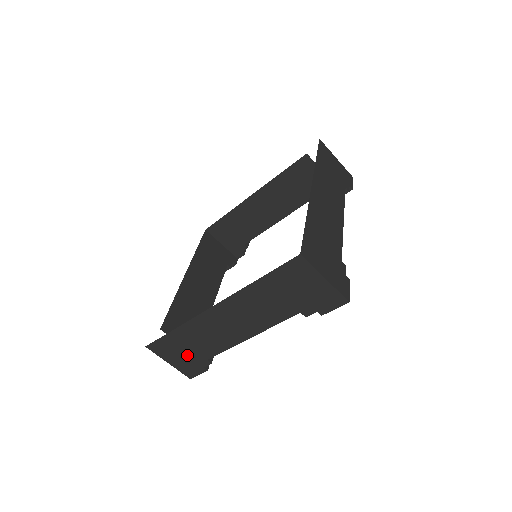
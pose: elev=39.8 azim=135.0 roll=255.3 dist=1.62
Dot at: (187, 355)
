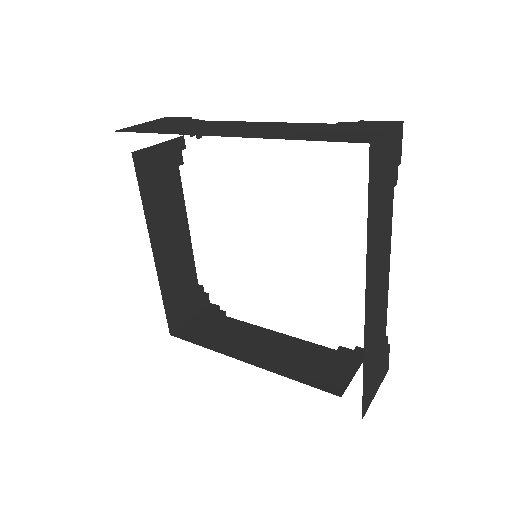
Dot at: occluded
